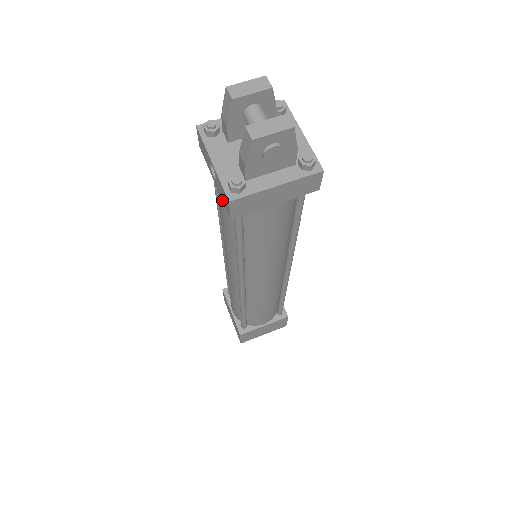
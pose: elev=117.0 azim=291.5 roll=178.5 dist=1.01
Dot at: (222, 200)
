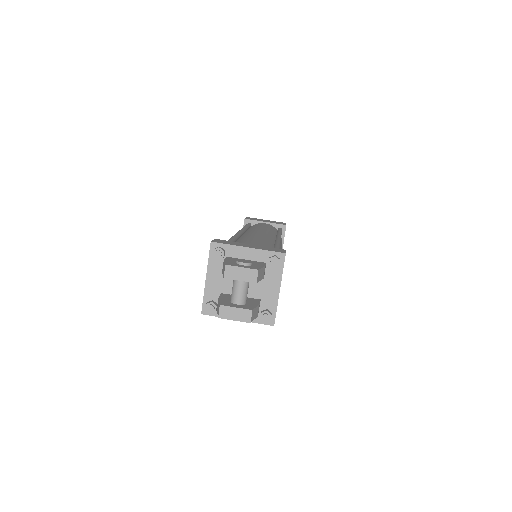
Dot at: occluded
